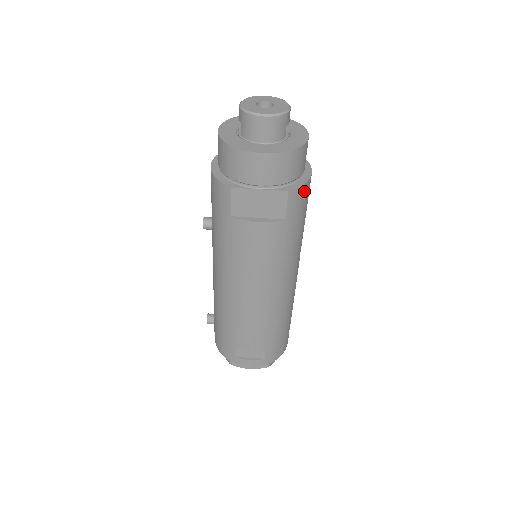
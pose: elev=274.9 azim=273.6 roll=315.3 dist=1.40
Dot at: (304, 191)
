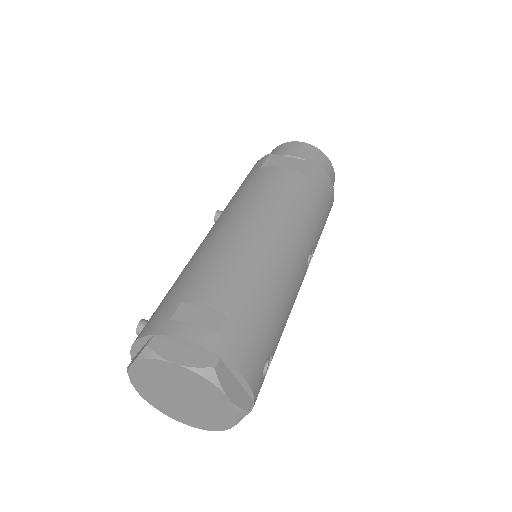
Dot at: (328, 184)
